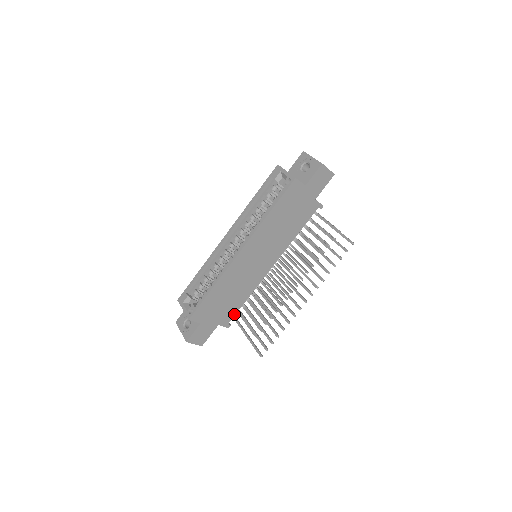
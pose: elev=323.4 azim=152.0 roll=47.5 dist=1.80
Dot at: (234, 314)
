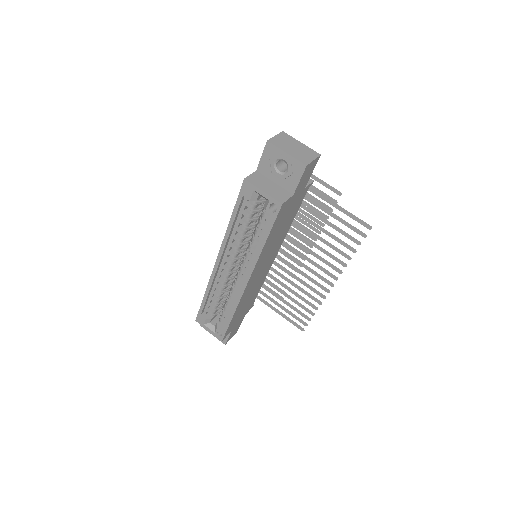
Dot at: occluded
